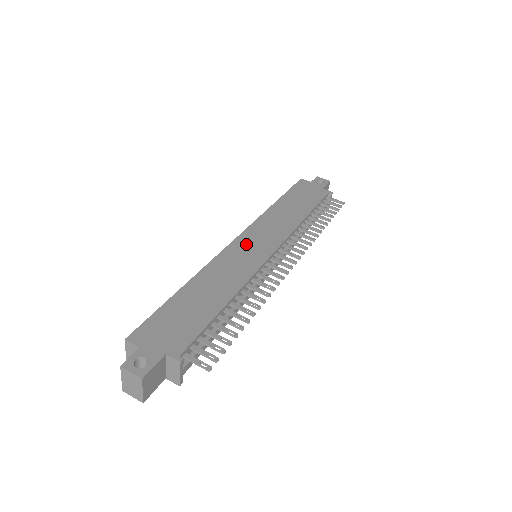
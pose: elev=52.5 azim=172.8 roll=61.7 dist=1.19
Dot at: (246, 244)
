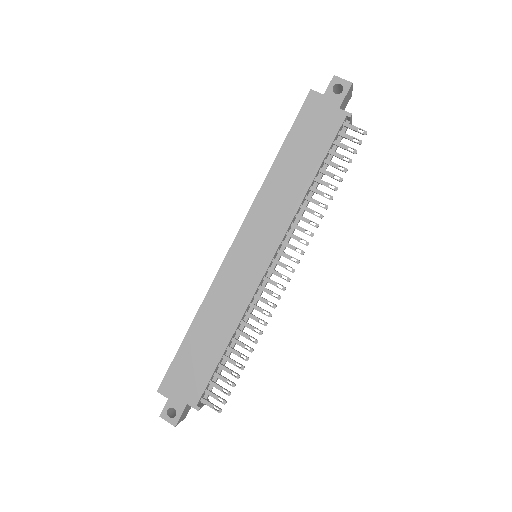
Dot at: (241, 255)
